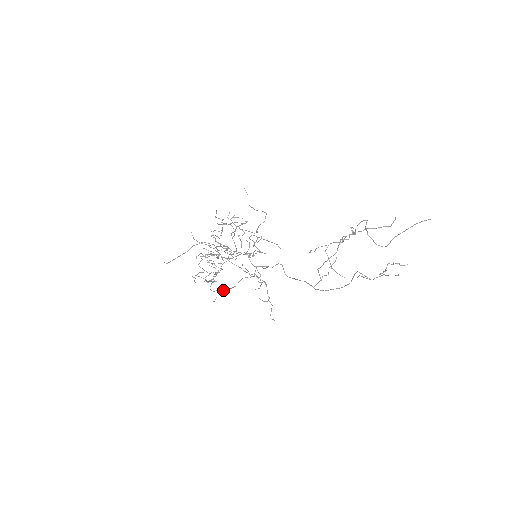
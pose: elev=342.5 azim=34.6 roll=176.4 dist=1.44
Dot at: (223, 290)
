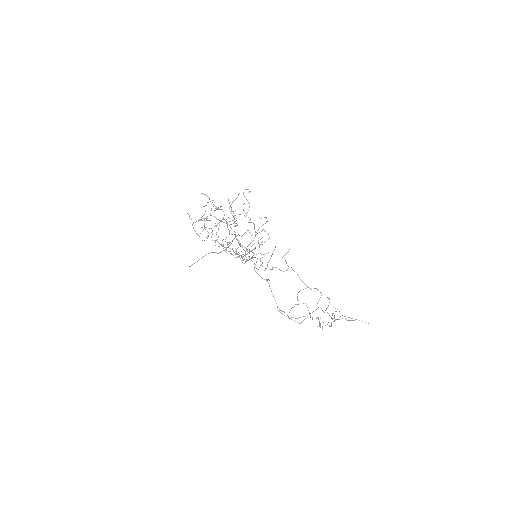
Dot at: occluded
